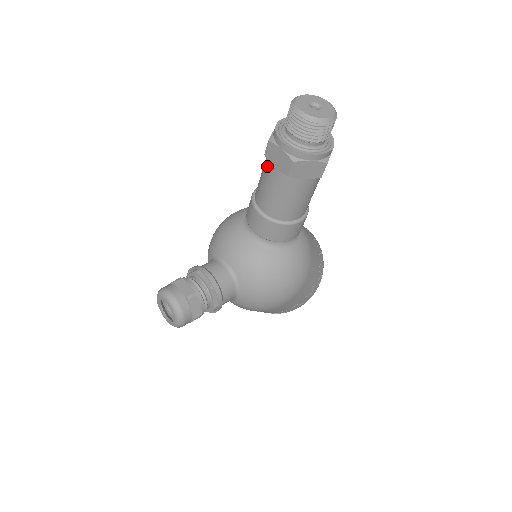
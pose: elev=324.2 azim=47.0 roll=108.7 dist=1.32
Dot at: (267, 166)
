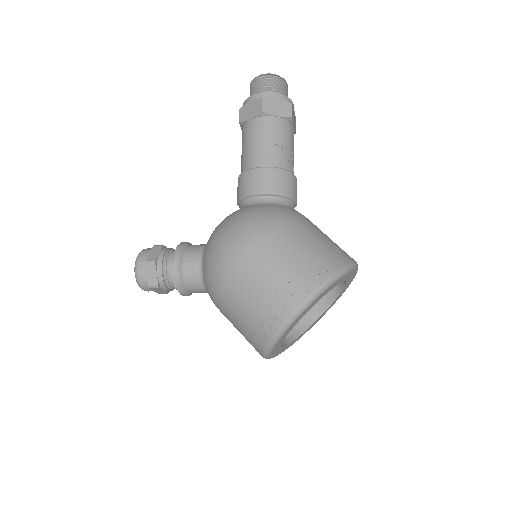
Dot at: occluded
